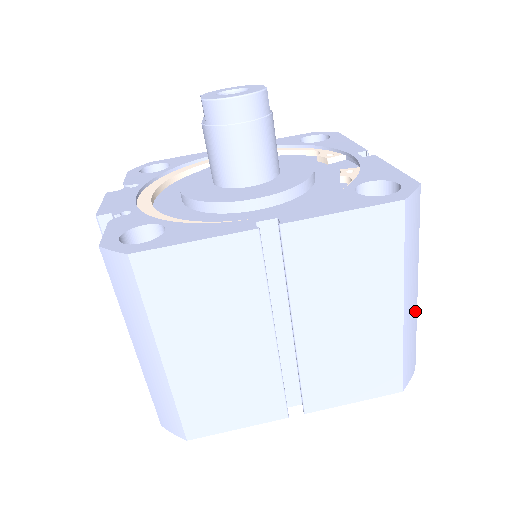
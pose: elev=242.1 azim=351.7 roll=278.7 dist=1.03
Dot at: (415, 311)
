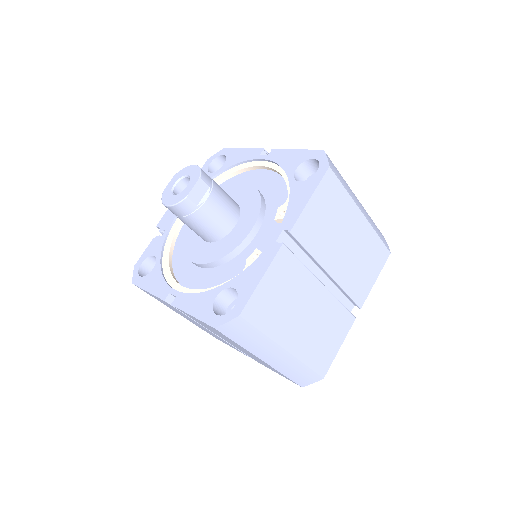
Dot at: (292, 360)
